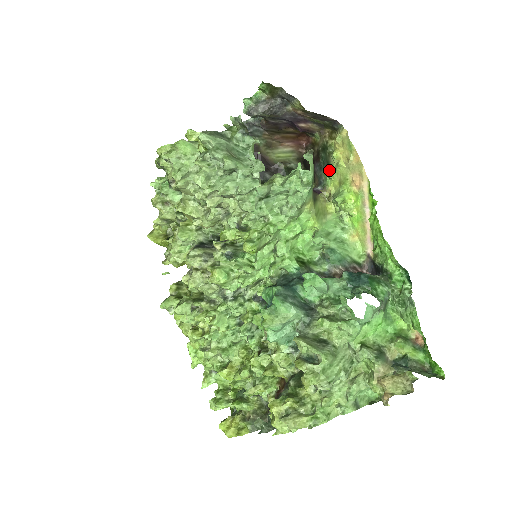
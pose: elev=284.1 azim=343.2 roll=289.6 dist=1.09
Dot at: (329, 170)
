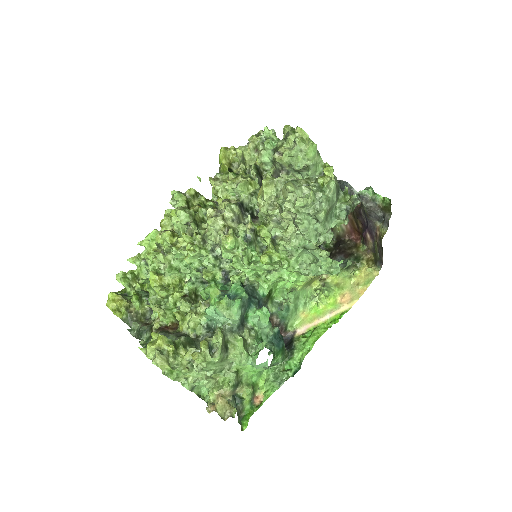
Dot at: (343, 271)
